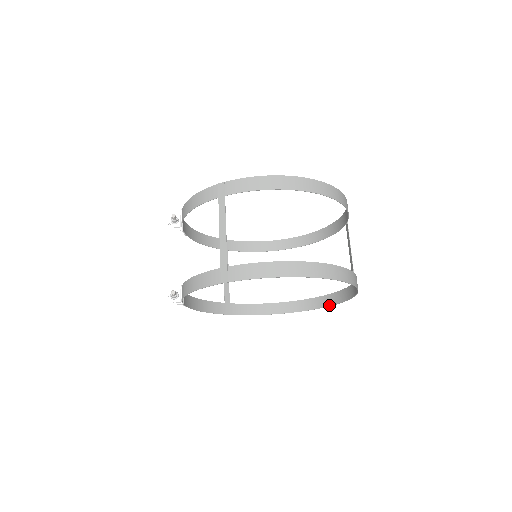
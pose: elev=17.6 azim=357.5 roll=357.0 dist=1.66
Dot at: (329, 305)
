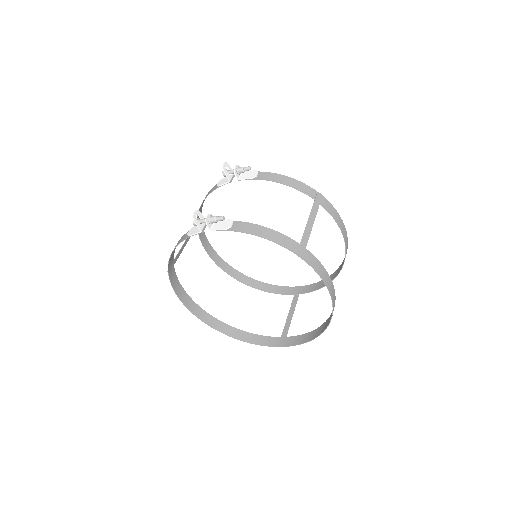
Dot at: (237, 338)
